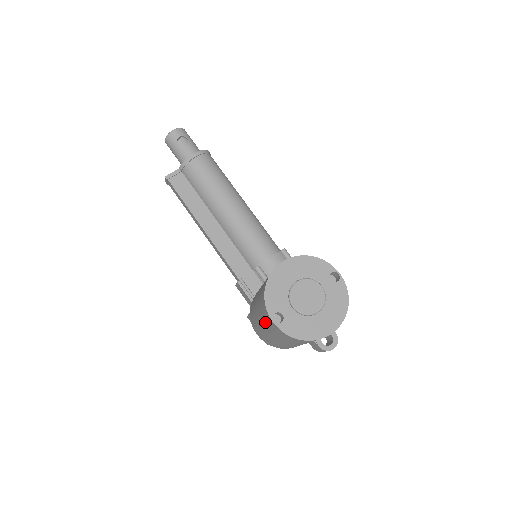
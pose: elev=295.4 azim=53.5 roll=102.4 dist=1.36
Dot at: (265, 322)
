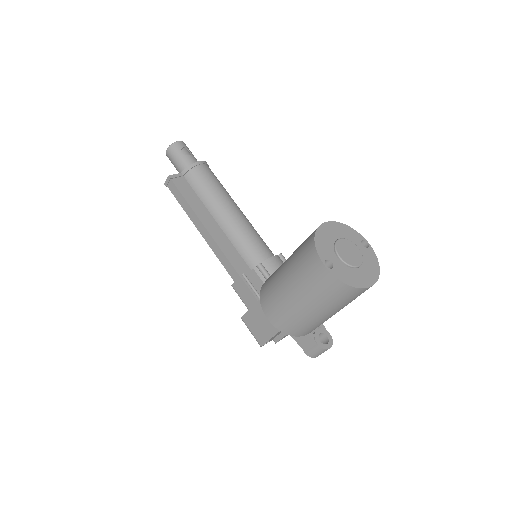
Dot at: (305, 279)
